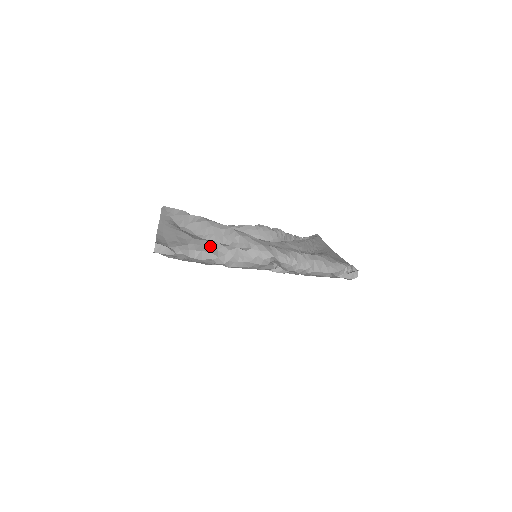
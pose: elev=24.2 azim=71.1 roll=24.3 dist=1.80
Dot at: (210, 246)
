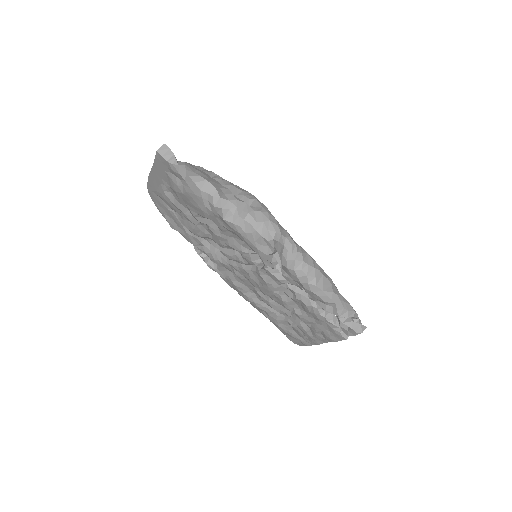
Dot at: (218, 185)
